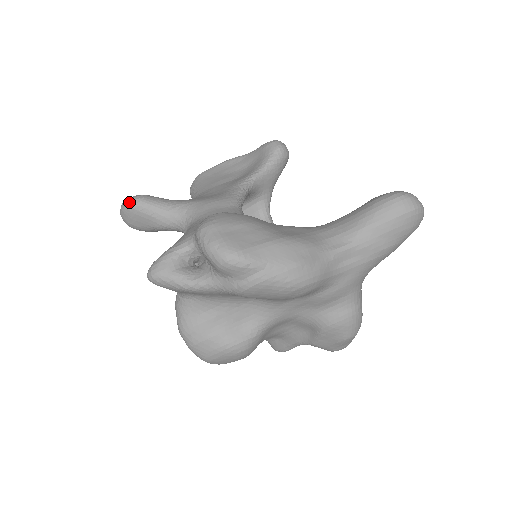
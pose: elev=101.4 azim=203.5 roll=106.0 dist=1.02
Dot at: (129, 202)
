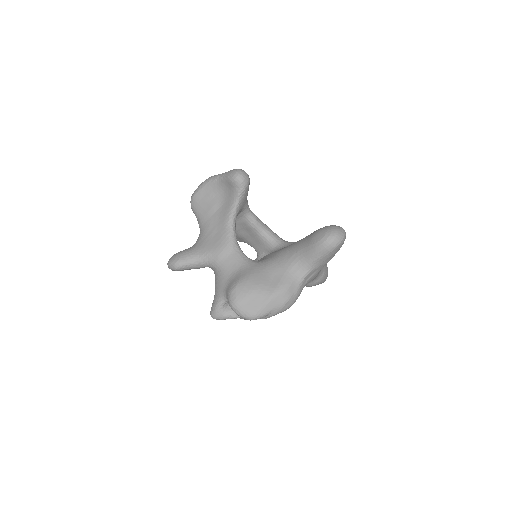
Dot at: (173, 268)
